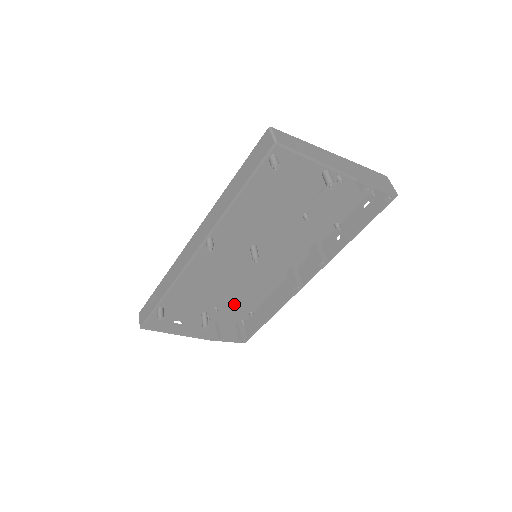
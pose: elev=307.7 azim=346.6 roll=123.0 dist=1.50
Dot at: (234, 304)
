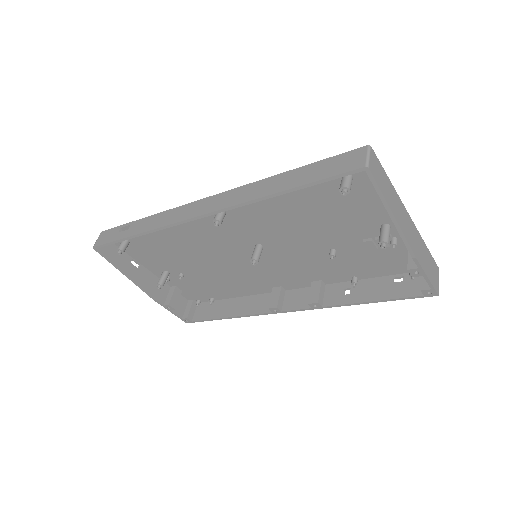
Dot at: (201, 282)
